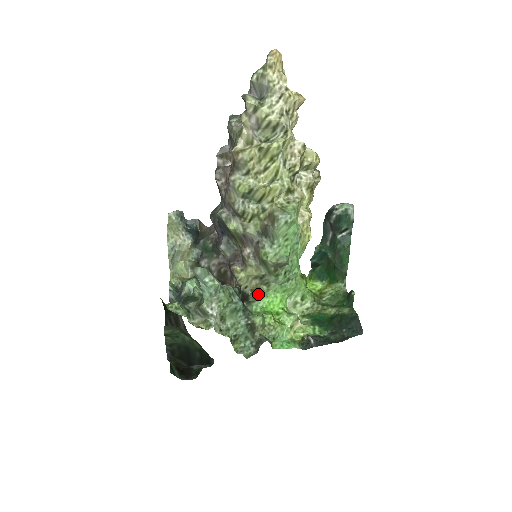
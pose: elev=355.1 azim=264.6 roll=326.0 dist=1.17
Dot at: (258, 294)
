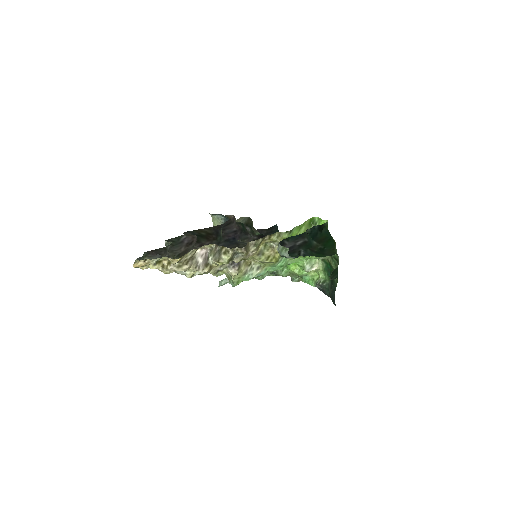
Dot at: occluded
